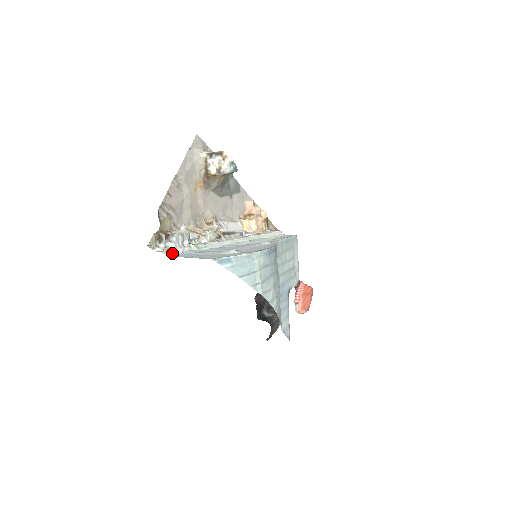
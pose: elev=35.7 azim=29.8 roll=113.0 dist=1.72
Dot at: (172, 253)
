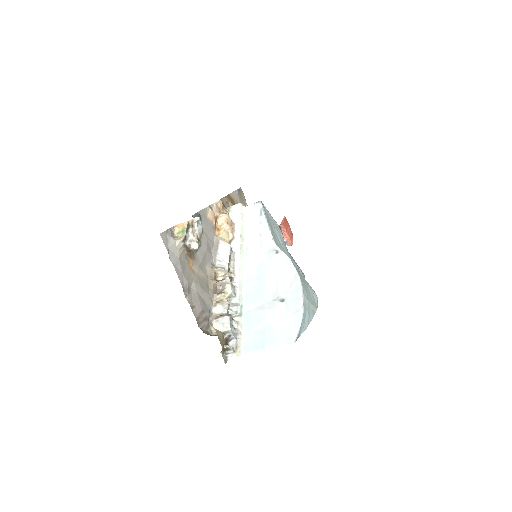
Dot at: (240, 347)
